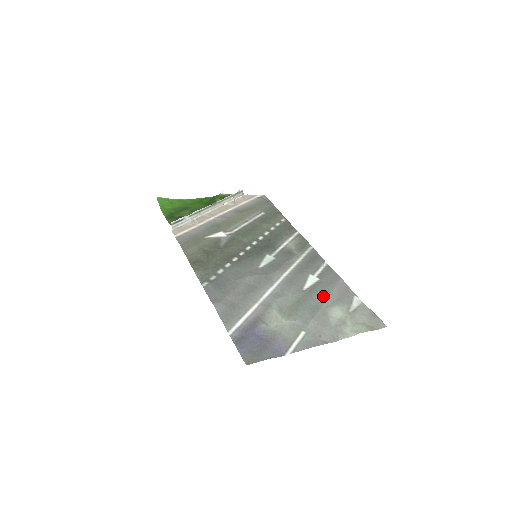
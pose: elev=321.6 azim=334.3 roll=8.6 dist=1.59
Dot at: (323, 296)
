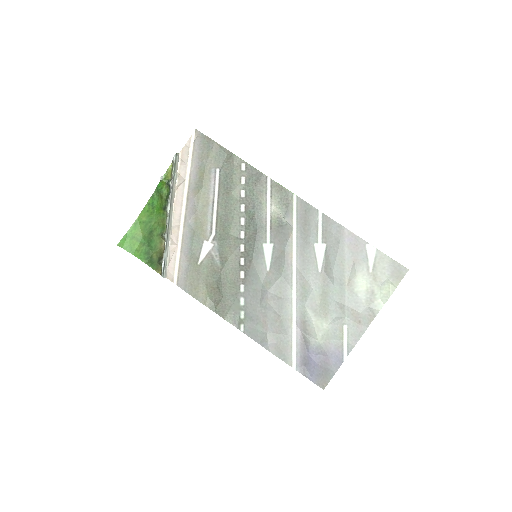
Dot at: (340, 269)
